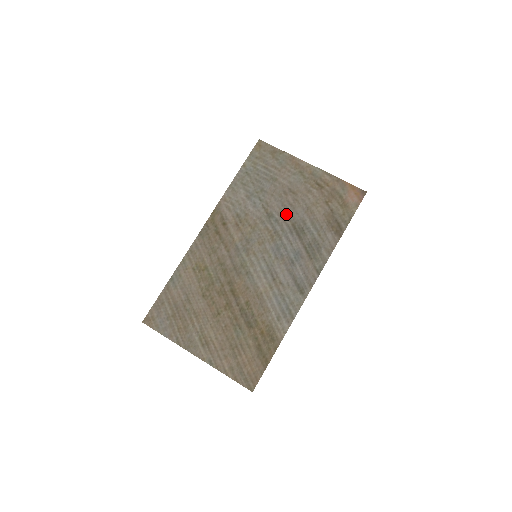
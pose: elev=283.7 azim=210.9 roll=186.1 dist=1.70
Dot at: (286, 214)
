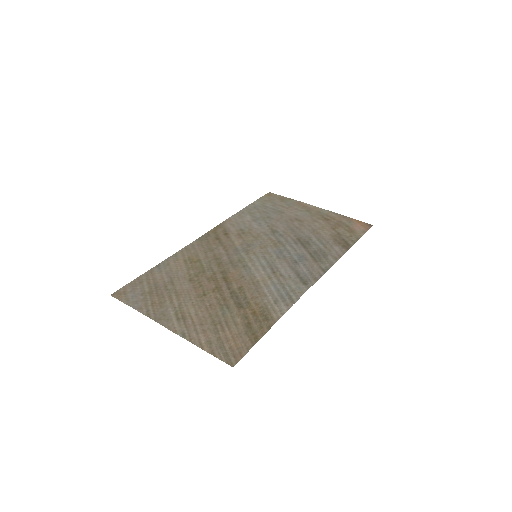
Dot at: (291, 232)
